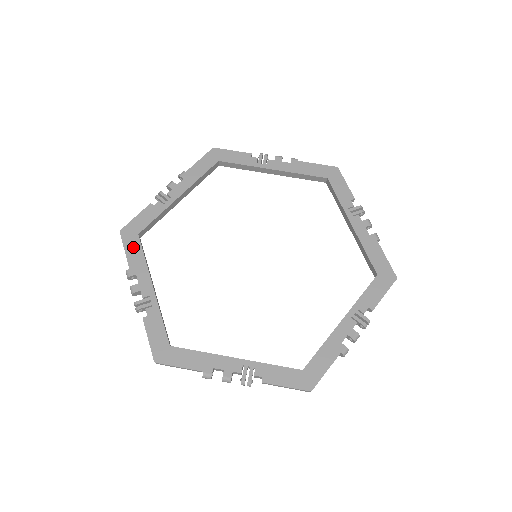
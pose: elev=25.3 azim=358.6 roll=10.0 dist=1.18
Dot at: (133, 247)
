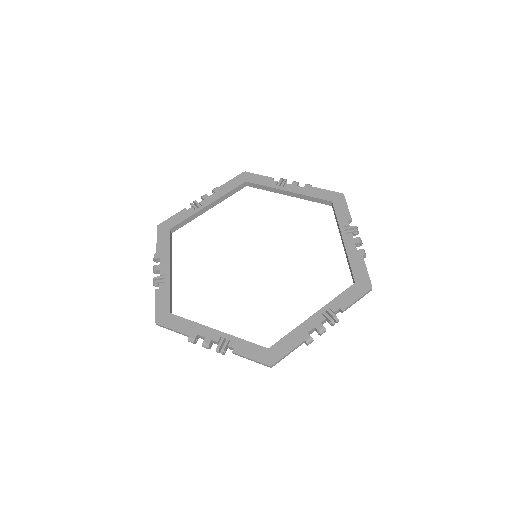
Dot at: (176, 323)
